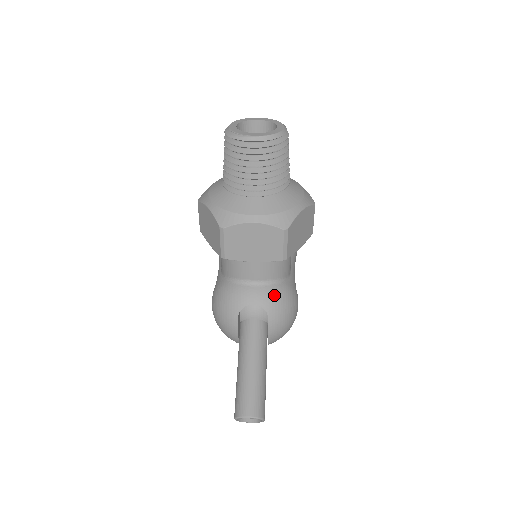
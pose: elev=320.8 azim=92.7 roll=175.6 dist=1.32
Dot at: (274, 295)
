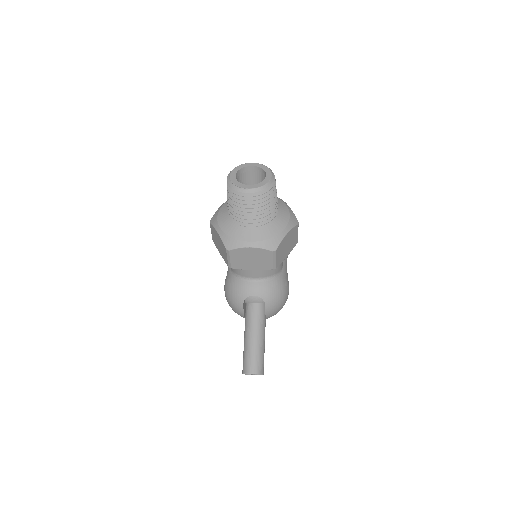
Dot at: (269, 288)
